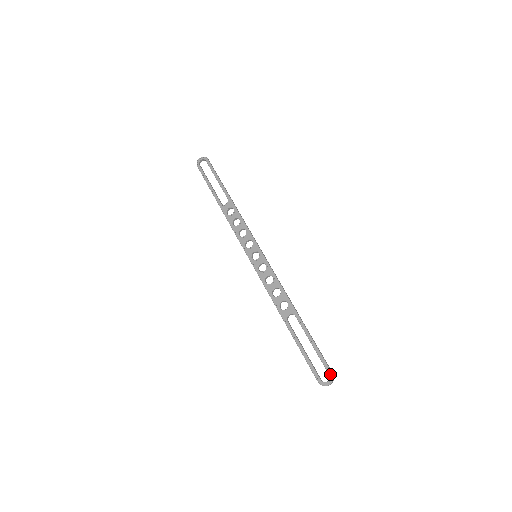
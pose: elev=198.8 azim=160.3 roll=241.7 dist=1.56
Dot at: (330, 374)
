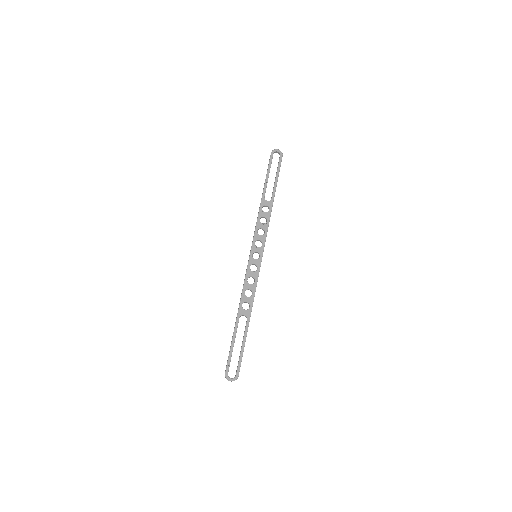
Dot at: (237, 375)
